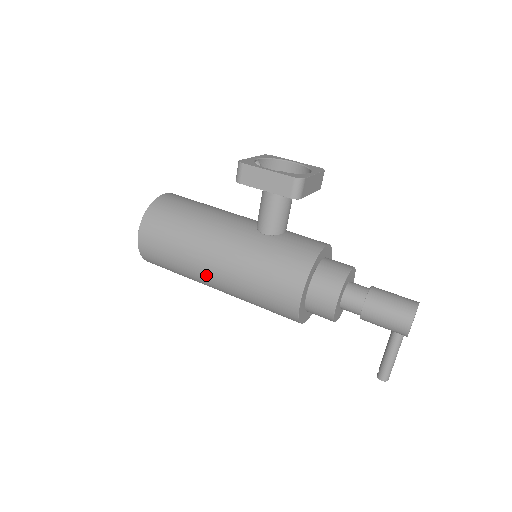
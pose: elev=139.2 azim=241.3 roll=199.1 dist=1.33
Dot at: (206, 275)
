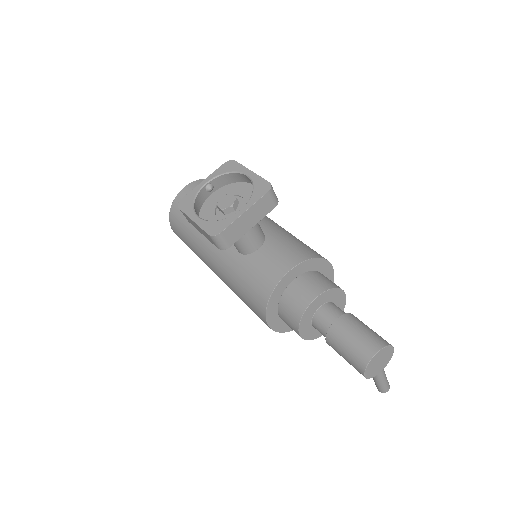
Dot at: occluded
